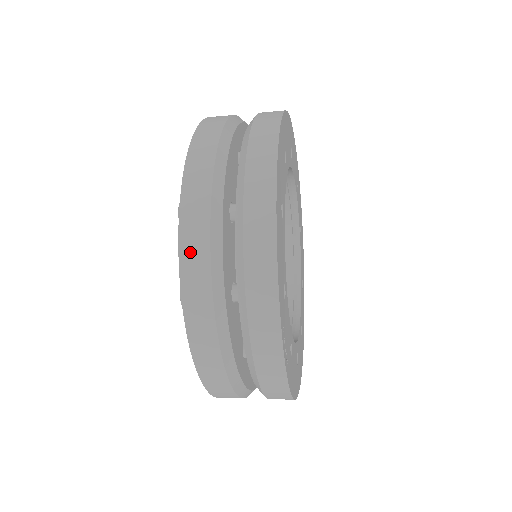
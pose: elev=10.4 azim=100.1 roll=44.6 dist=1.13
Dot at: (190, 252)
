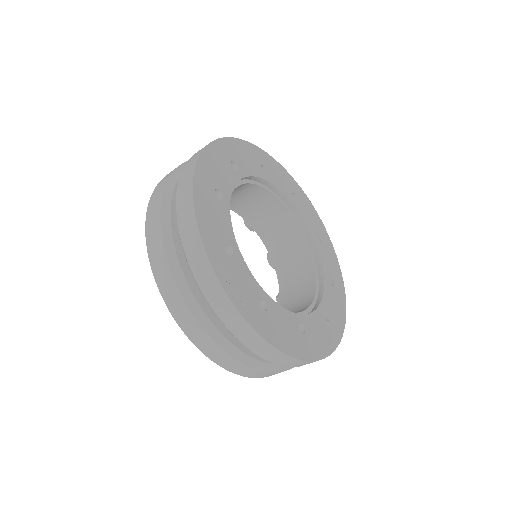
Dot at: (151, 239)
